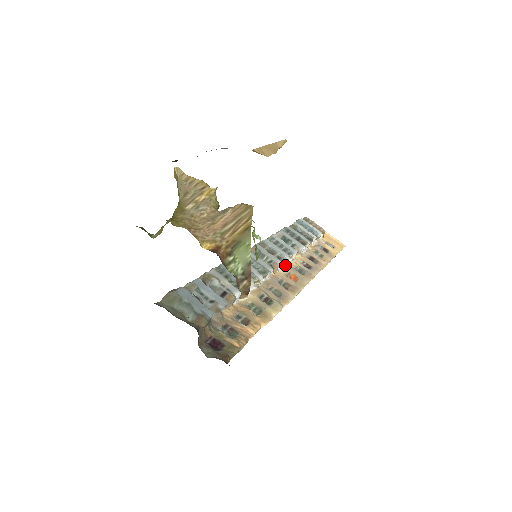
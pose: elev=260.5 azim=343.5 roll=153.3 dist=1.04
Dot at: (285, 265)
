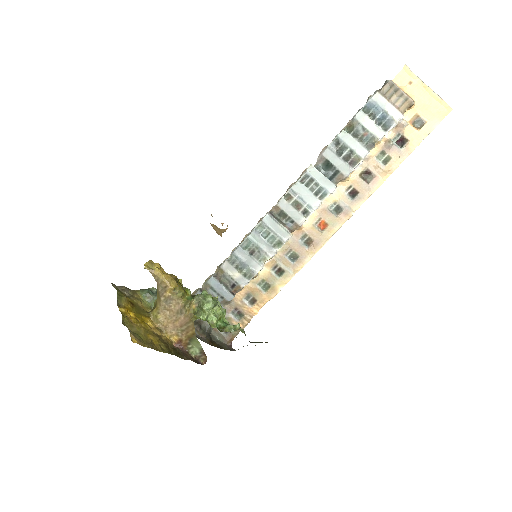
Dot at: (318, 208)
